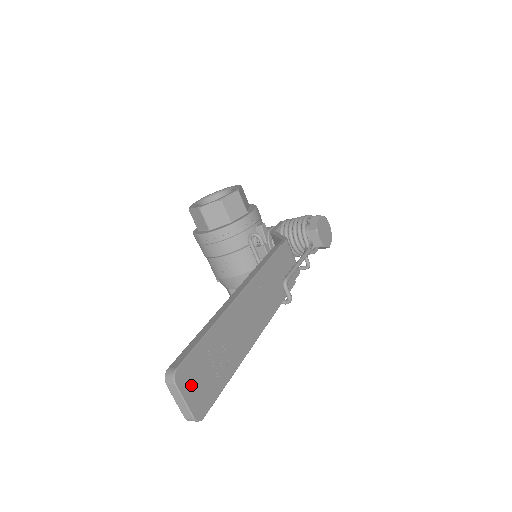
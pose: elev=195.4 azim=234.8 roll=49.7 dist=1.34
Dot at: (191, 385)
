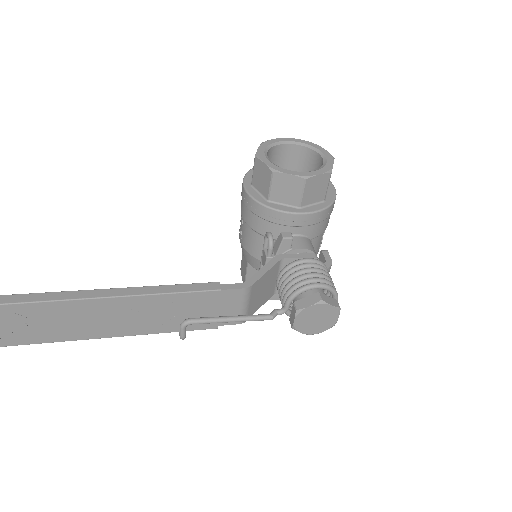
Dot at: out of frame
